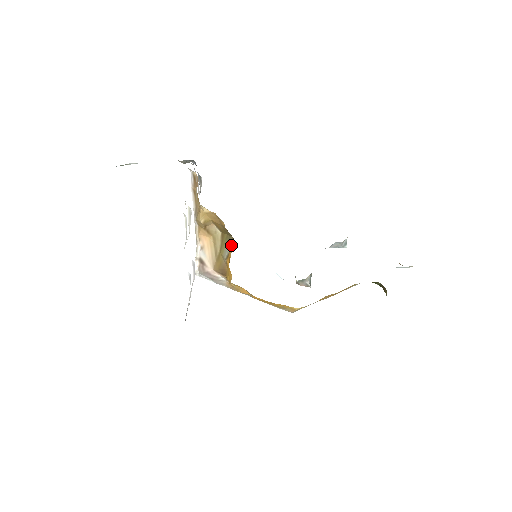
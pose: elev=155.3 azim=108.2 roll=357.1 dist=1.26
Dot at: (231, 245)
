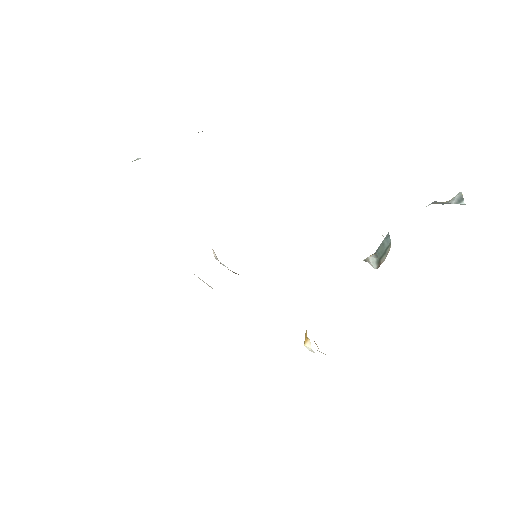
Dot at: occluded
